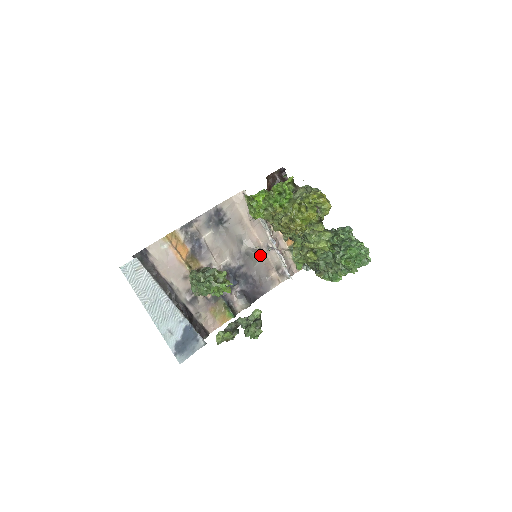
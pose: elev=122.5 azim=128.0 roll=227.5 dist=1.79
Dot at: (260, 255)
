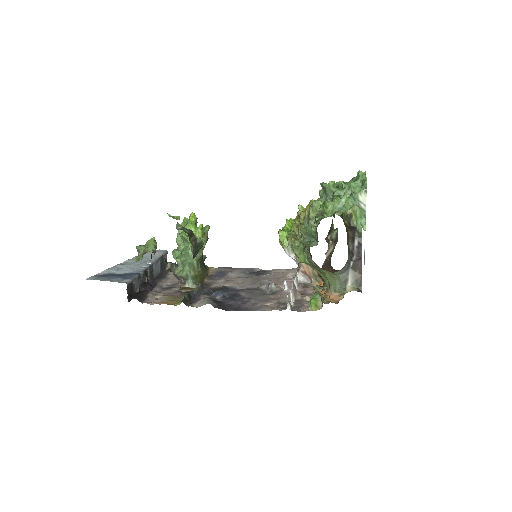
Dot at: occluded
